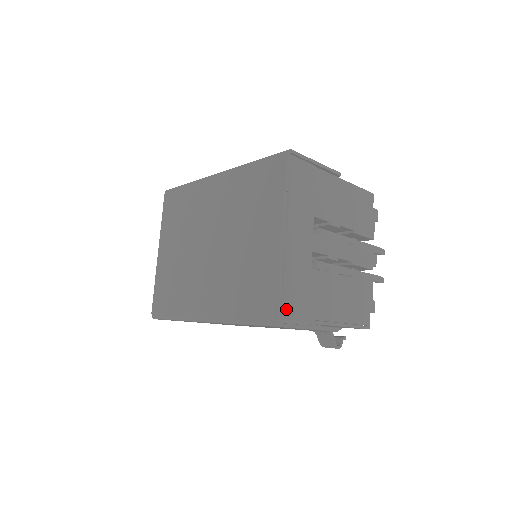
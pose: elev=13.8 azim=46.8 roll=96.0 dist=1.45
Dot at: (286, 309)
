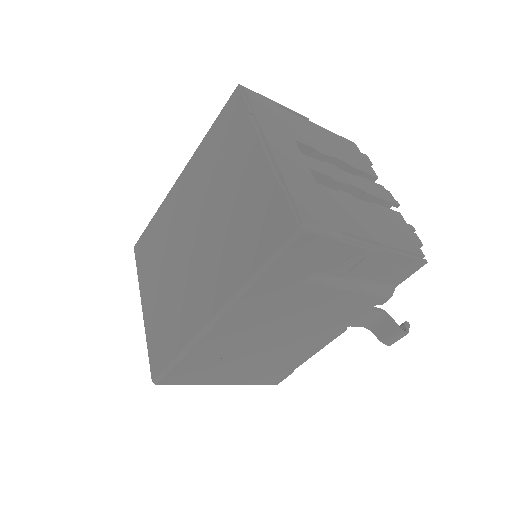
Dot at: (303, 213)
